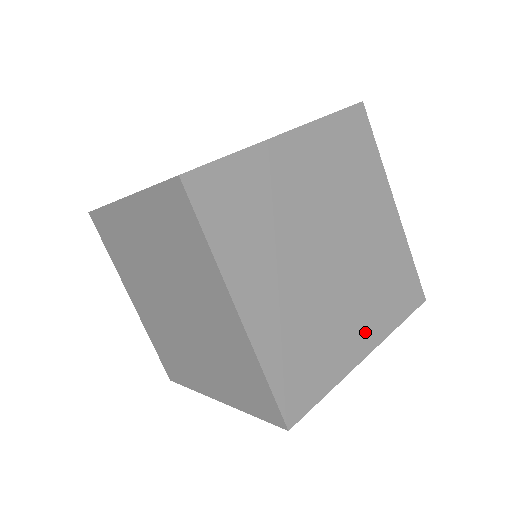
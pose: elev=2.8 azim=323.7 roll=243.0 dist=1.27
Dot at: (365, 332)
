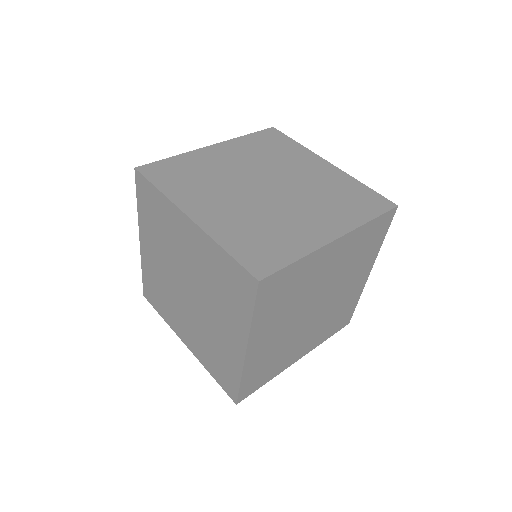
Dot at: (362, 274)
